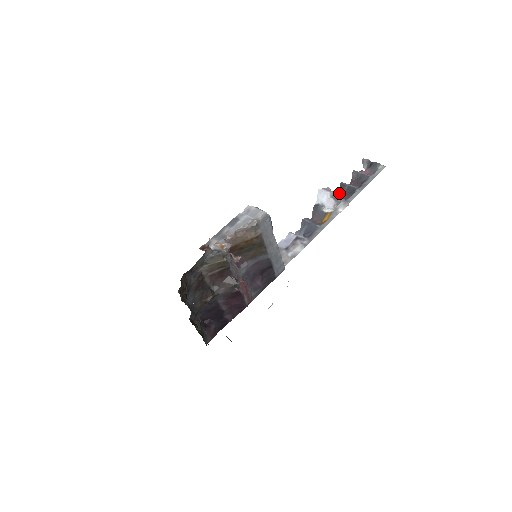
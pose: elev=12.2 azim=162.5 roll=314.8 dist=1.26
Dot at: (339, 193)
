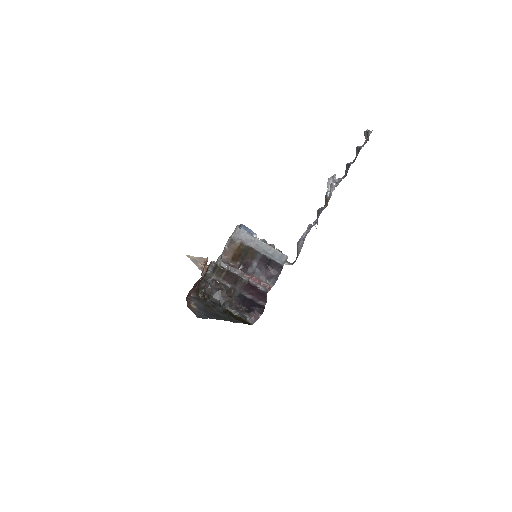
Dot at: (345, 174)
